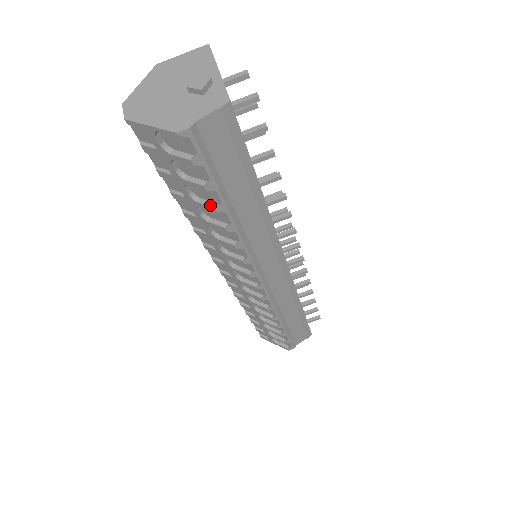
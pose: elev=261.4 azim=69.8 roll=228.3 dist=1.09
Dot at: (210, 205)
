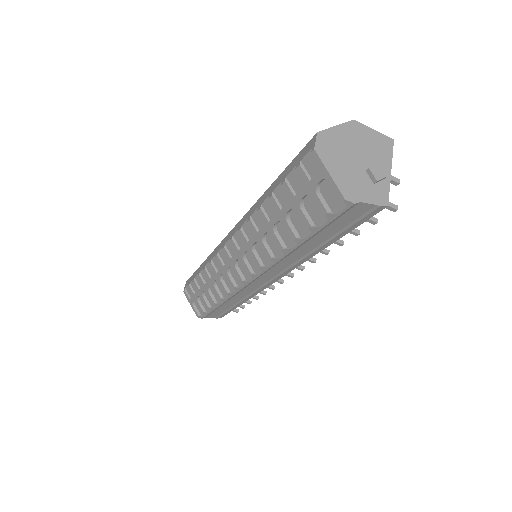
Dot at: (294, 232)
